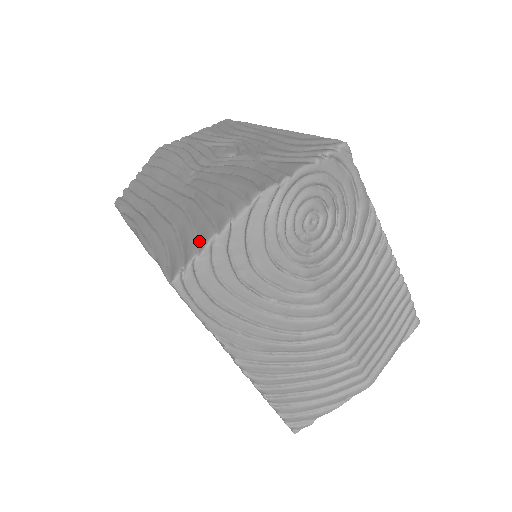
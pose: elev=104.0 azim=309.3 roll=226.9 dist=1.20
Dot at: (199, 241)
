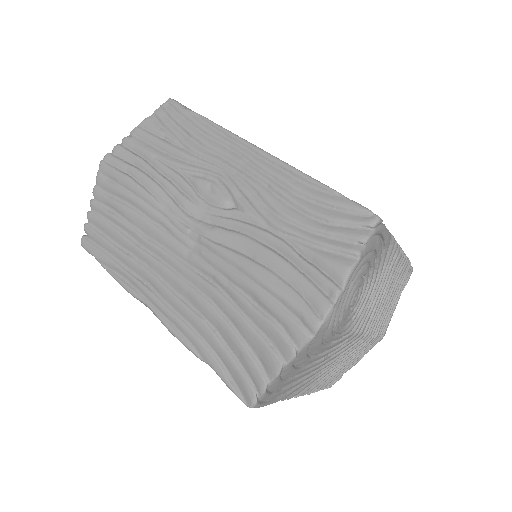
Dot at: (261, 362)
